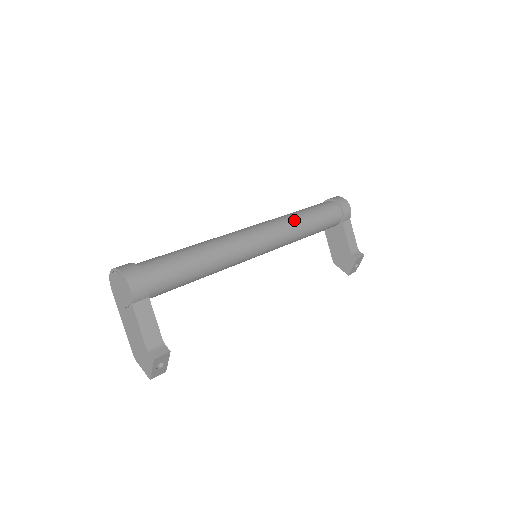
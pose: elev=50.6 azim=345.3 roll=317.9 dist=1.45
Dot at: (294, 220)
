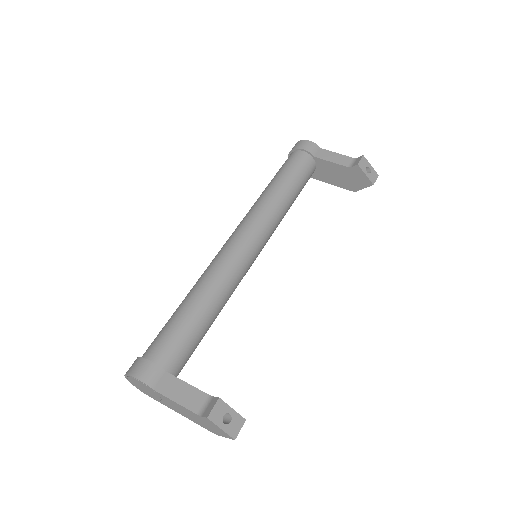
Dot at: (260, 199)
